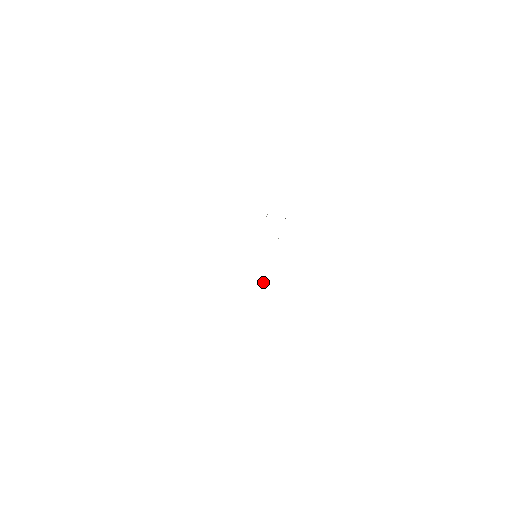
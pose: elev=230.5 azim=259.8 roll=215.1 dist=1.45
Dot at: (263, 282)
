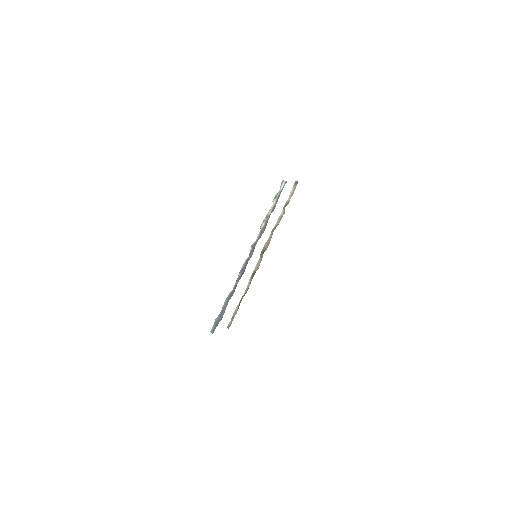
Dot at: (249, 280)
